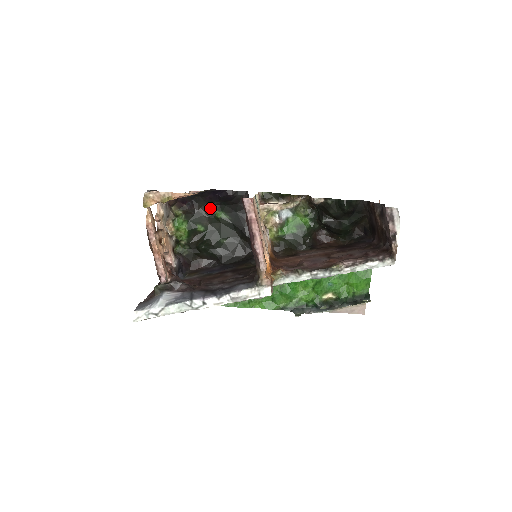
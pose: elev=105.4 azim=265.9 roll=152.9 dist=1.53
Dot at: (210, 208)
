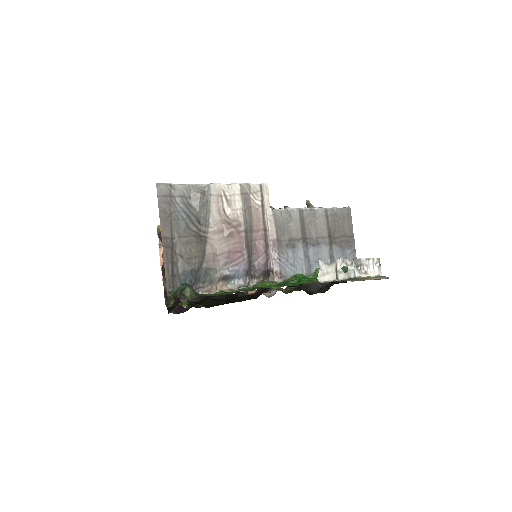
Dot at: occluded
